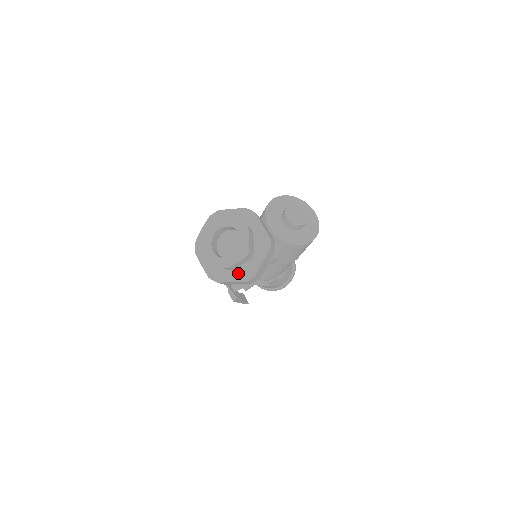
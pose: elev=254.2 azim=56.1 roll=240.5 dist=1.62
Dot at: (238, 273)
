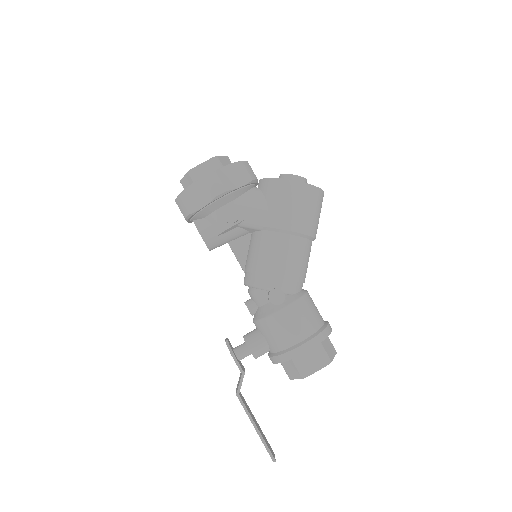
Dot at: occluded
